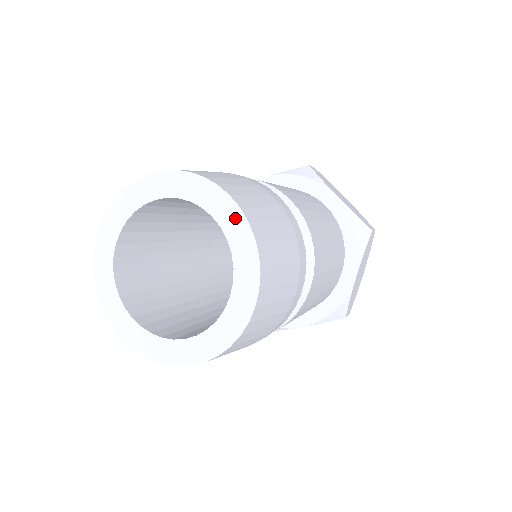
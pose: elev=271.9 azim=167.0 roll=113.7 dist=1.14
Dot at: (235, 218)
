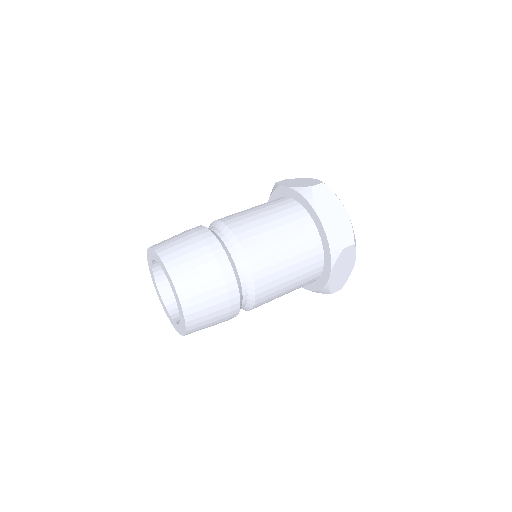
Dot at: (174, 289)
